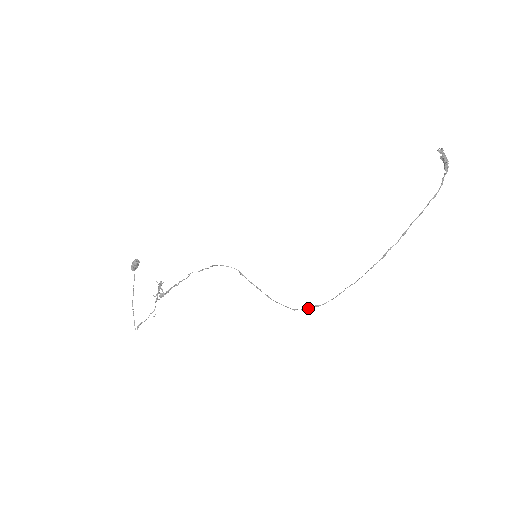
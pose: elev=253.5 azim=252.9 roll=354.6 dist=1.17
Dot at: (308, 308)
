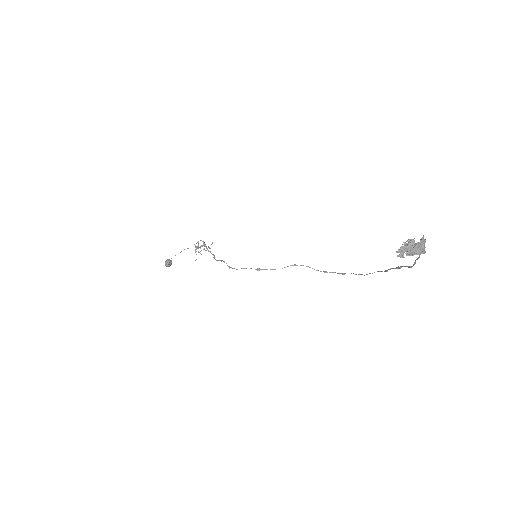
Dot at: occluded
